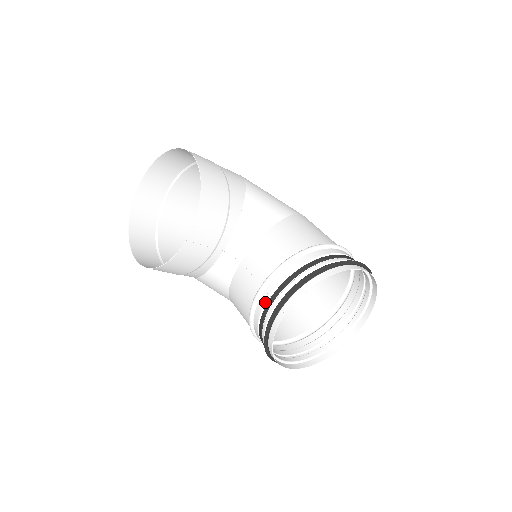
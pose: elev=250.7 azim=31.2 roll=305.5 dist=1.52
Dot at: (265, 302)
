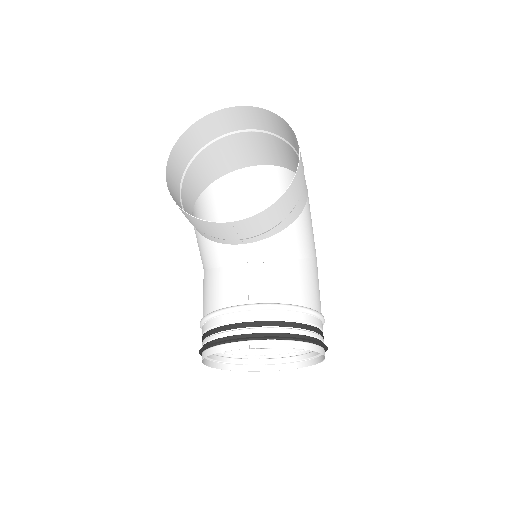
Dot at: (241, 320)
